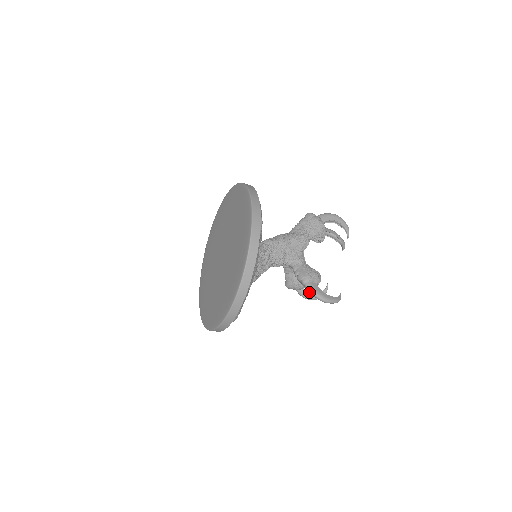
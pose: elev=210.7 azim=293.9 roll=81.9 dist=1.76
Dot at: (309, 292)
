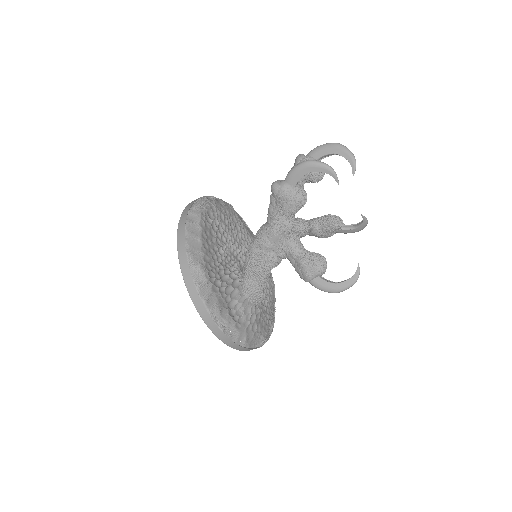
Dot at: (349, 227)
